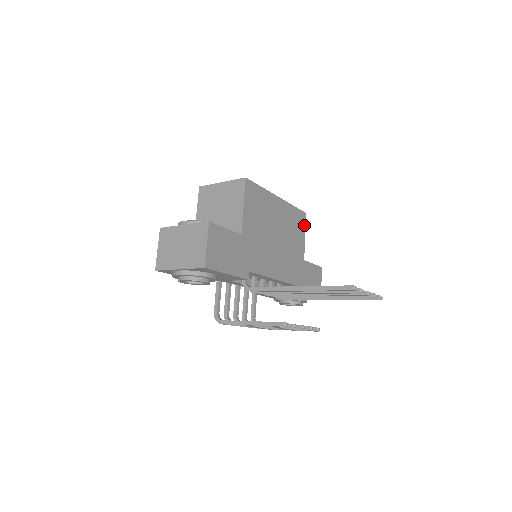
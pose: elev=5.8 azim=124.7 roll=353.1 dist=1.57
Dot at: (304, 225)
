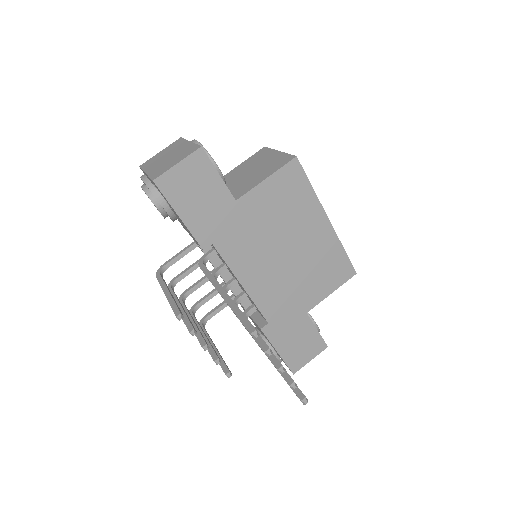
Dot at: (342, 281)
